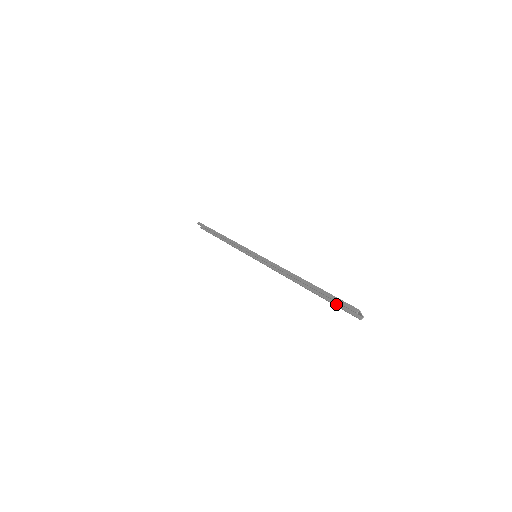
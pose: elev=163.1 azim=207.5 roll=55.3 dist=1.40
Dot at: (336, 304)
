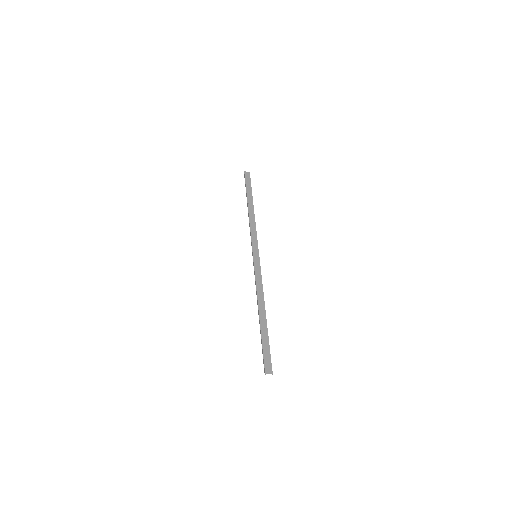
Dot at: (269, 350)
